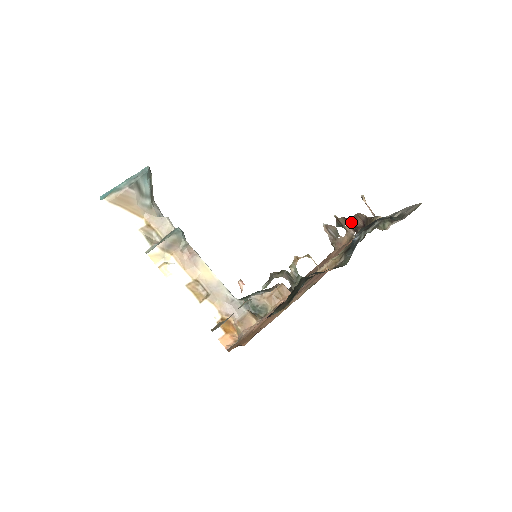
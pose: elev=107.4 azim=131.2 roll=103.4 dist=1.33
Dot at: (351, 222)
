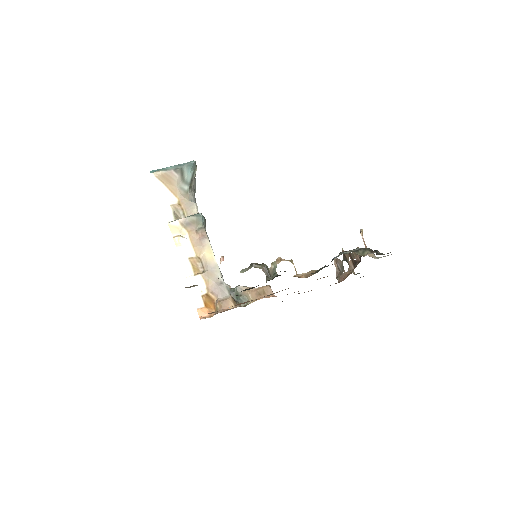
Dot at: (353, 257)
